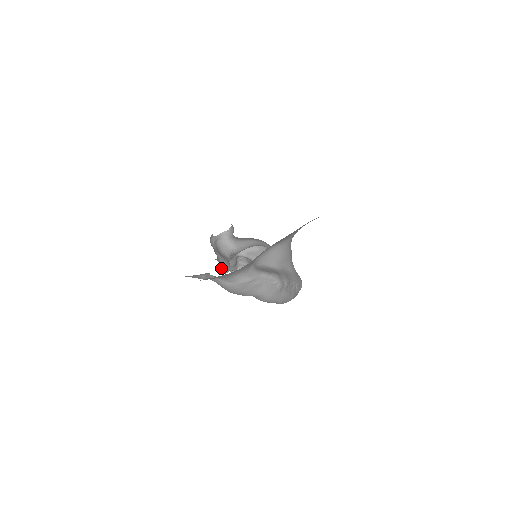
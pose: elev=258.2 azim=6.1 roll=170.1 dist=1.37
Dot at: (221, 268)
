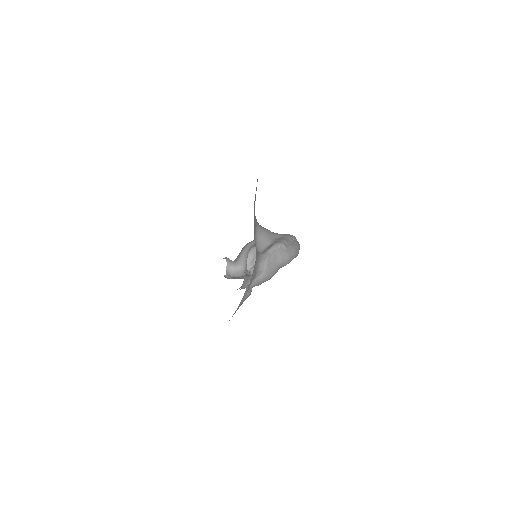
Dot at: occluded
